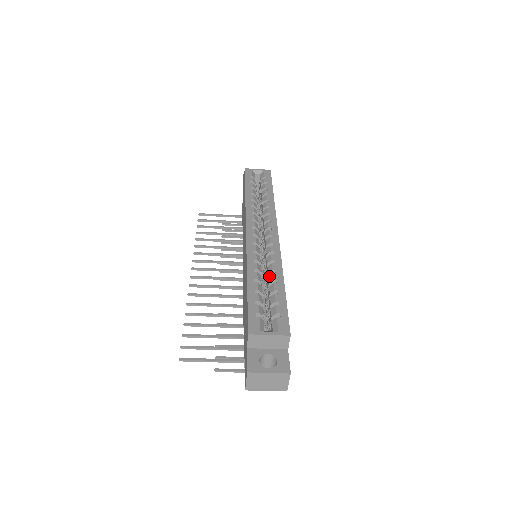
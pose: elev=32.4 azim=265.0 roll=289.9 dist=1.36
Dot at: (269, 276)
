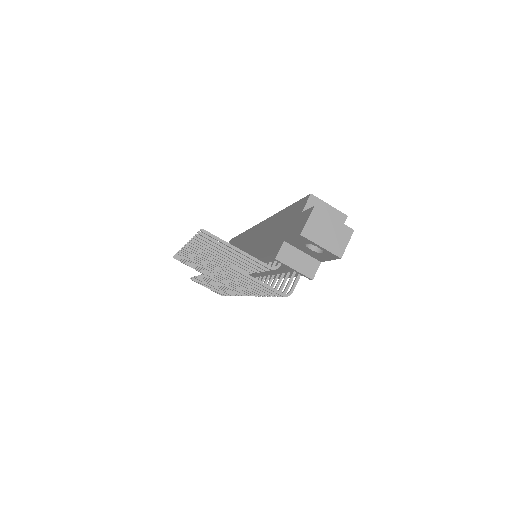
Dot at: occluded
